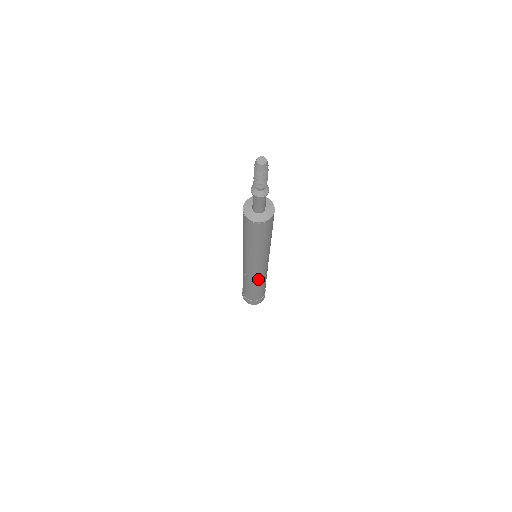
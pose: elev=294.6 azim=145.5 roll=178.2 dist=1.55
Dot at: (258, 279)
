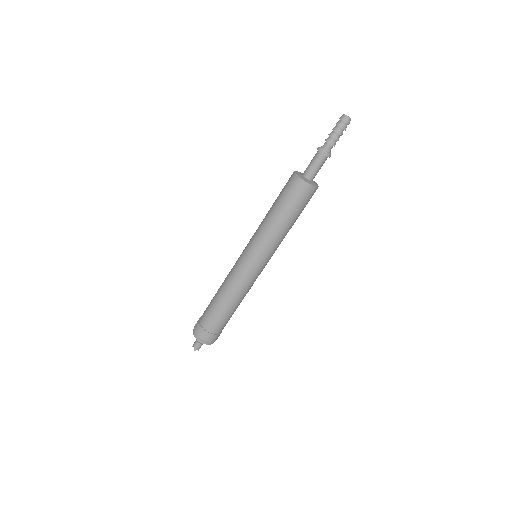
Dot at: (235, 282)
